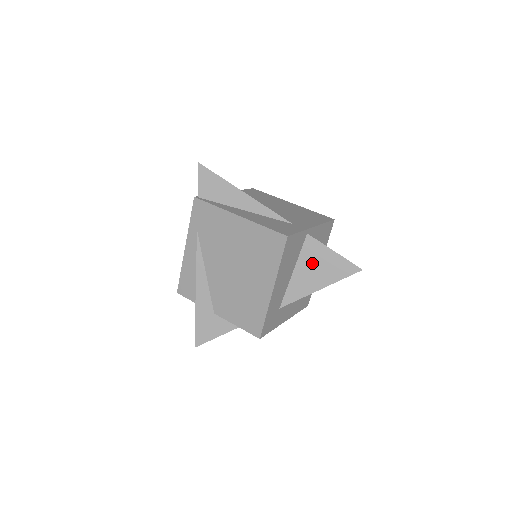
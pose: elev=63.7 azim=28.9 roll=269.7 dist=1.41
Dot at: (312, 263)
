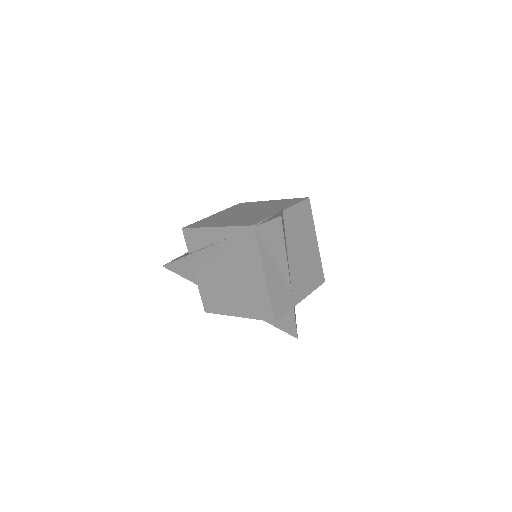
Dot at: occluded
